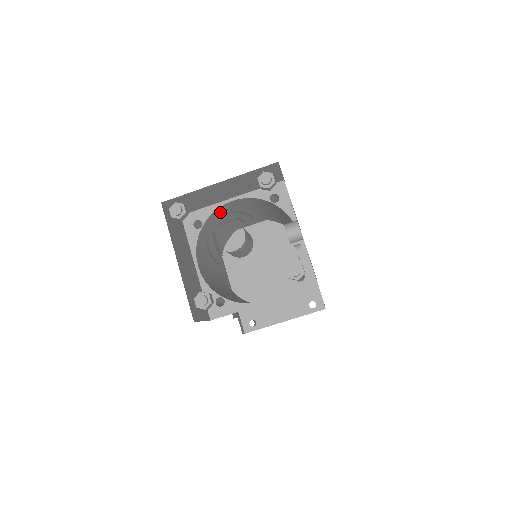
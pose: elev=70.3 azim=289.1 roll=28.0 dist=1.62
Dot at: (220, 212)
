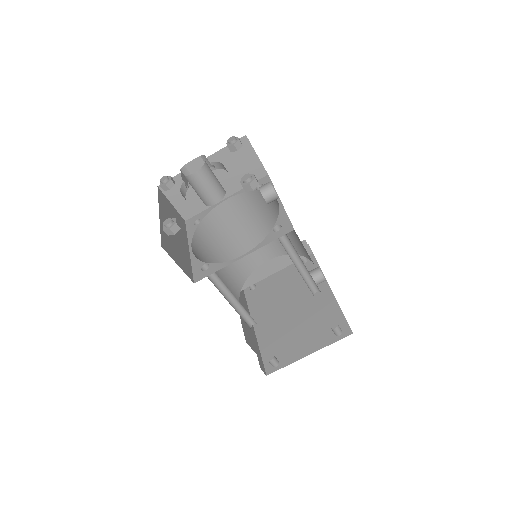
Dot at: (220, 217)
